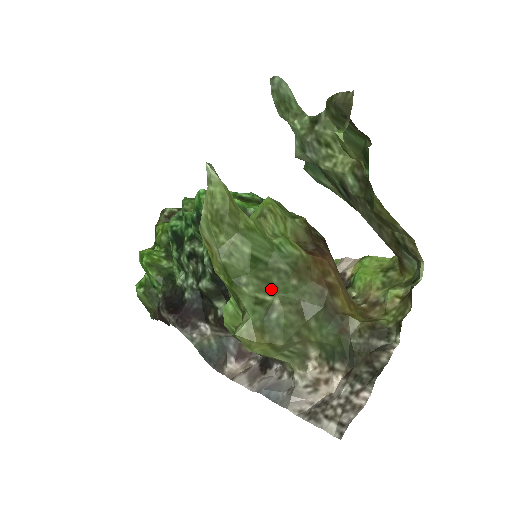
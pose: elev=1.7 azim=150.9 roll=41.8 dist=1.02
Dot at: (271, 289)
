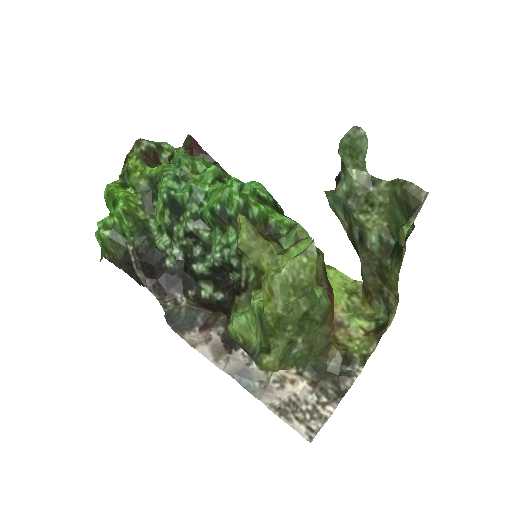
Dot at: (301, 332)
